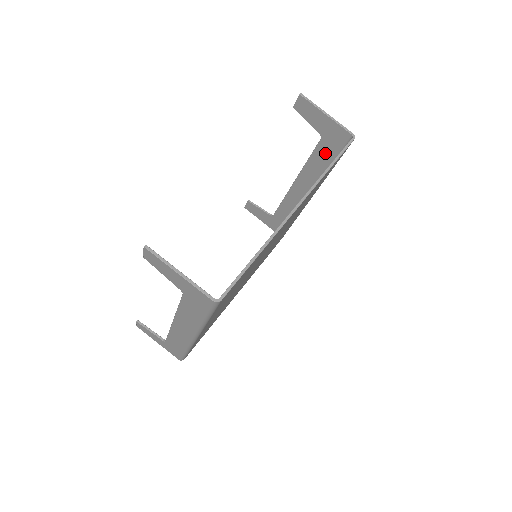
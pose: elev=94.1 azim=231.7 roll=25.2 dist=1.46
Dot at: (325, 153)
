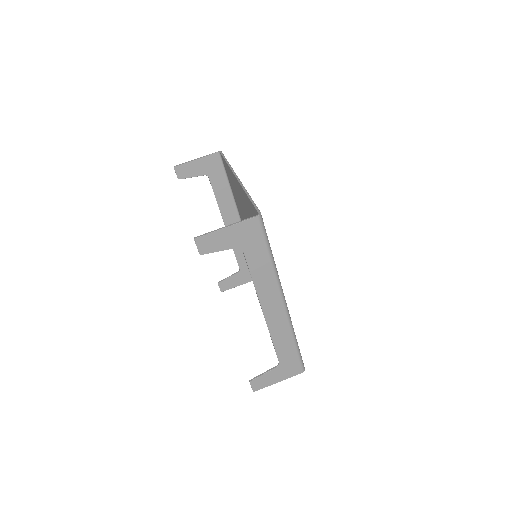
Dot at: (219, 182)
